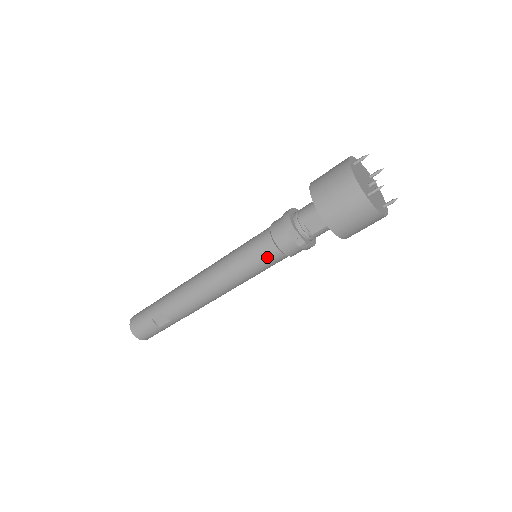
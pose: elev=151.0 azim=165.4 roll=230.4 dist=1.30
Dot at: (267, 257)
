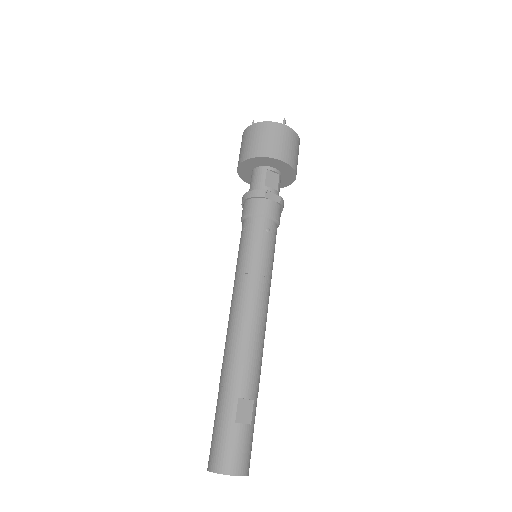
Dot at: (269, 234)
